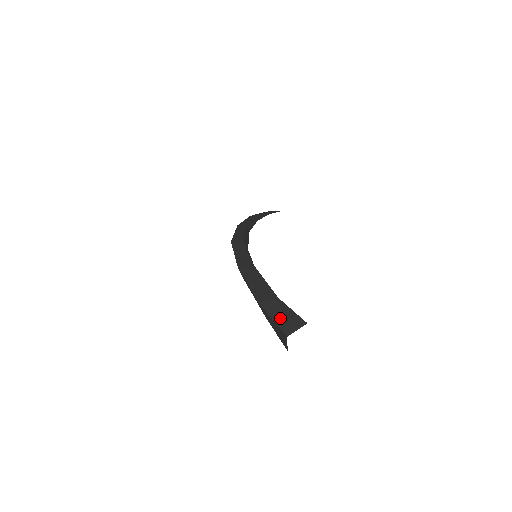
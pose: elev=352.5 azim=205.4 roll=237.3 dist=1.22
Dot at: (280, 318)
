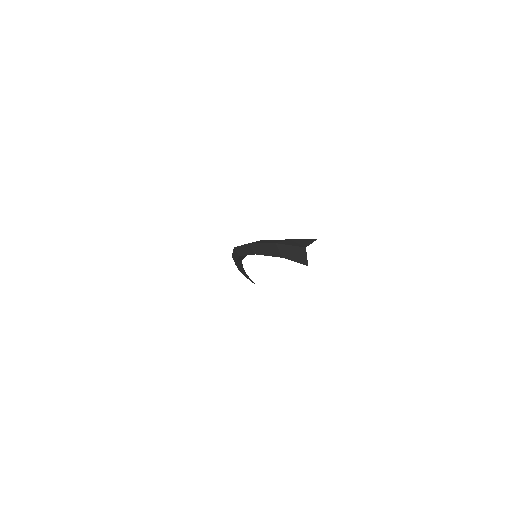
Dot at: (296, 244)
